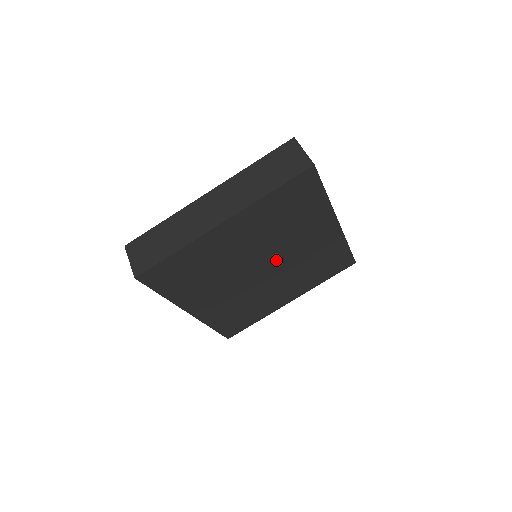
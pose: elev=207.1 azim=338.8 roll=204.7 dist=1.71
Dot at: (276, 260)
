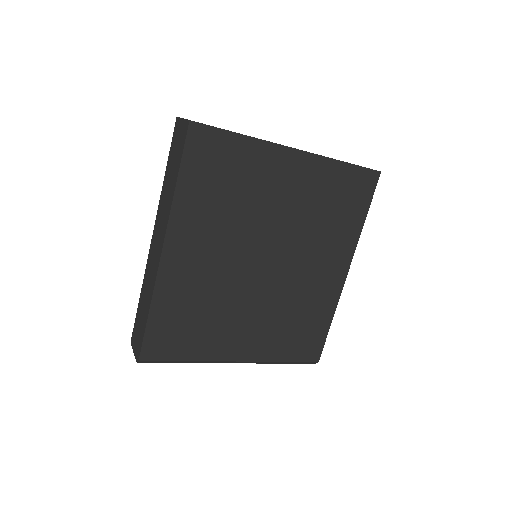
Dot at: (282, 263)
